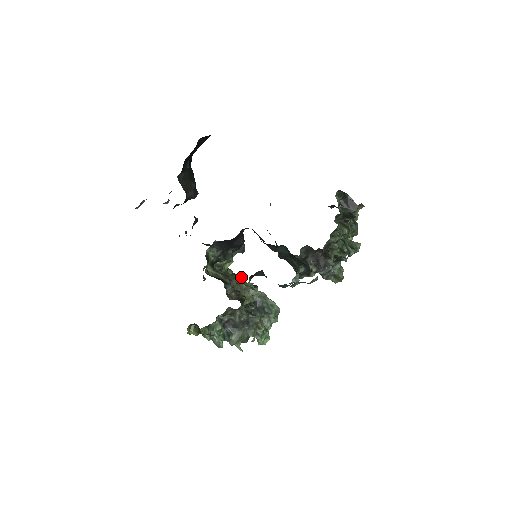
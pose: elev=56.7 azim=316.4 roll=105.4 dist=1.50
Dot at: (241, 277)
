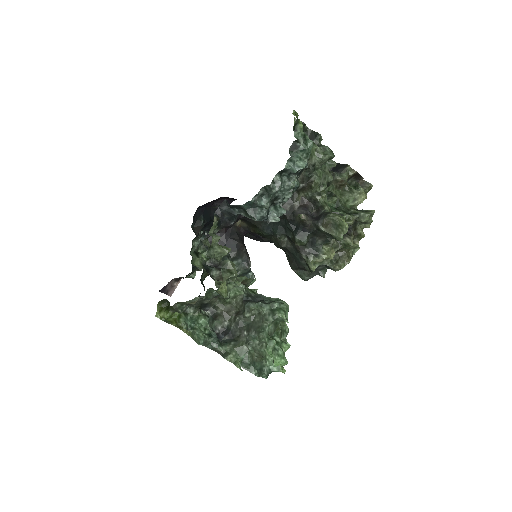
Dot at: (238, 277)
